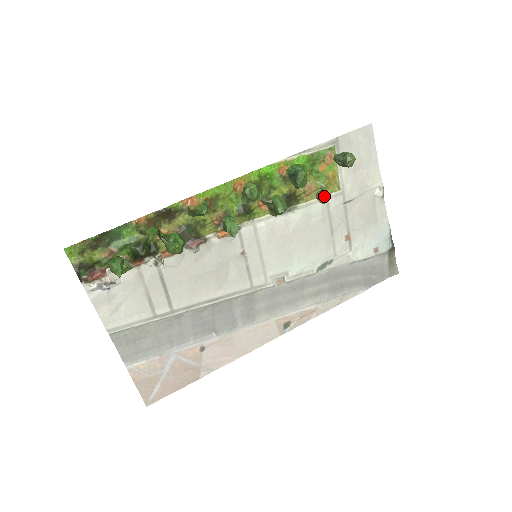
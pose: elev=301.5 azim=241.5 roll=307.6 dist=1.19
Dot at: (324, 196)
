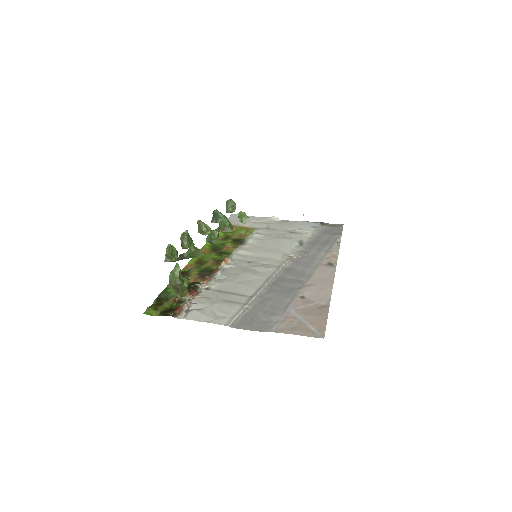
Dot at: (241, 214)
